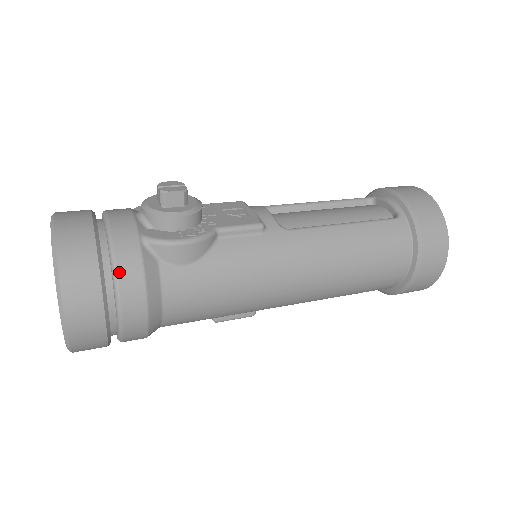
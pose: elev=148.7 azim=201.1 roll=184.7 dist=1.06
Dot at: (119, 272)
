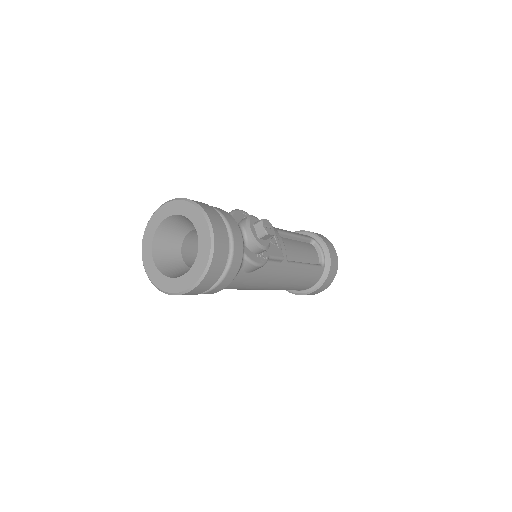
Dot at: (228, 273)
